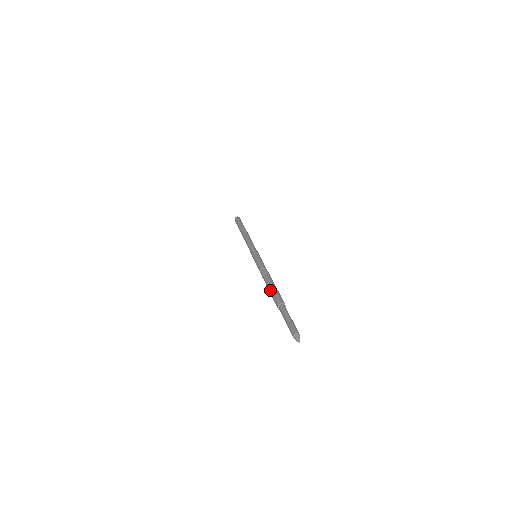
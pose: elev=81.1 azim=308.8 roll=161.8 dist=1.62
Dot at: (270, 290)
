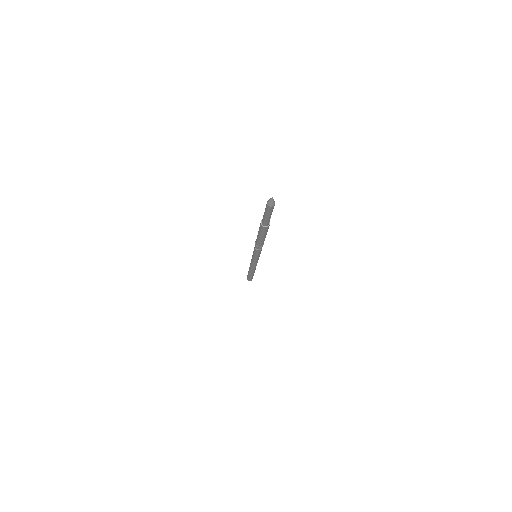
Dot at: occluded
